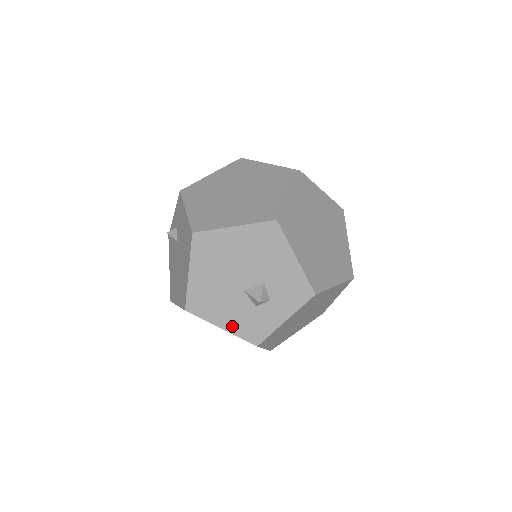
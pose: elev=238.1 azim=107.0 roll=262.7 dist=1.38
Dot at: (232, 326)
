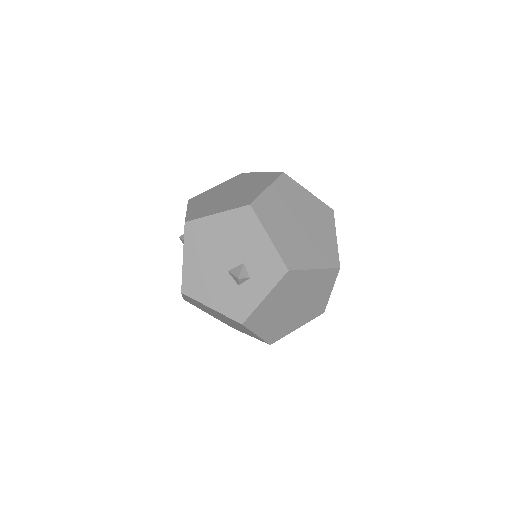
Dot at: (220, 305)
